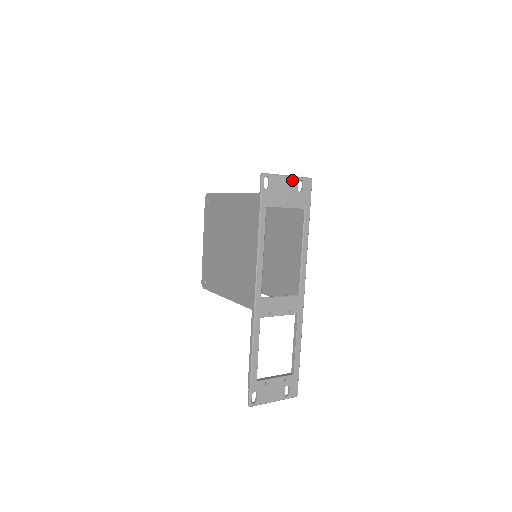
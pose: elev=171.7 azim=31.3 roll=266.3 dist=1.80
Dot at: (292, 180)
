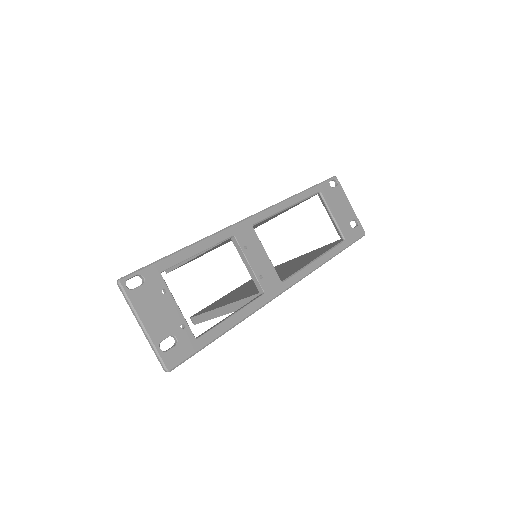
Dot at: (351, 211)
